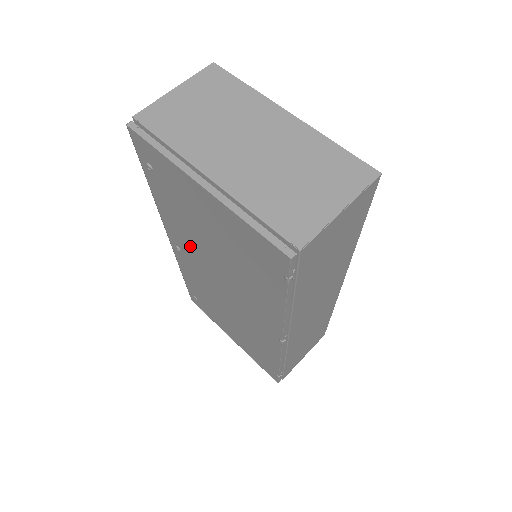
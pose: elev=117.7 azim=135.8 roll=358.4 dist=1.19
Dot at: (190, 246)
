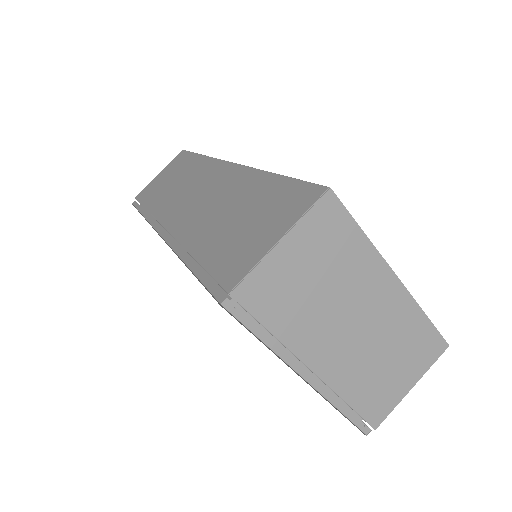
Dot at: occluded
